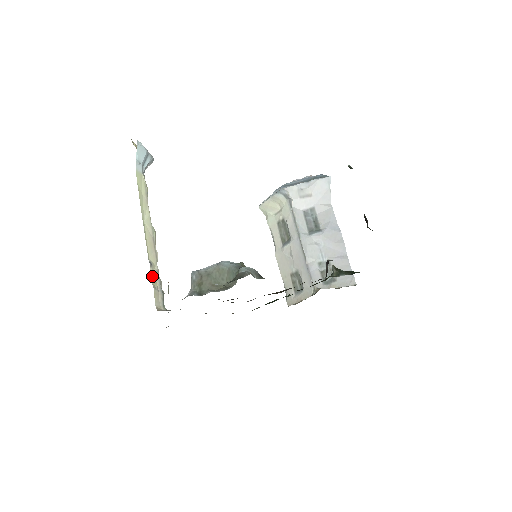
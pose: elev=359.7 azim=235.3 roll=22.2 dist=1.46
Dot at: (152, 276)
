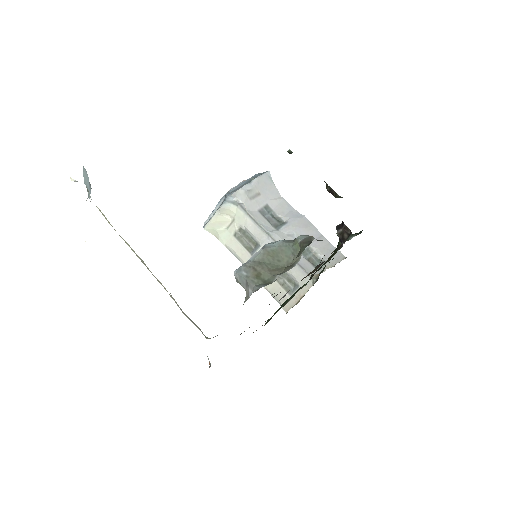
Dot at: occluded
